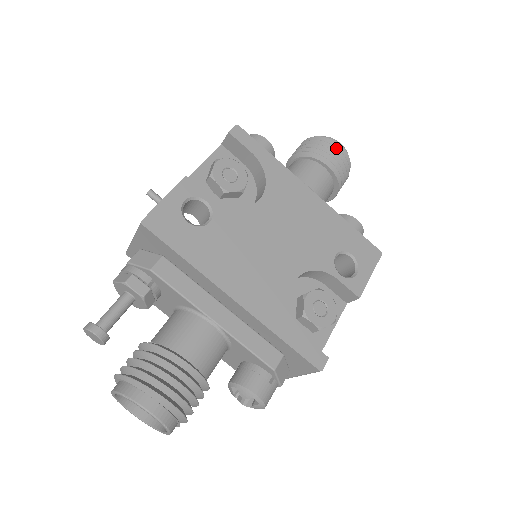
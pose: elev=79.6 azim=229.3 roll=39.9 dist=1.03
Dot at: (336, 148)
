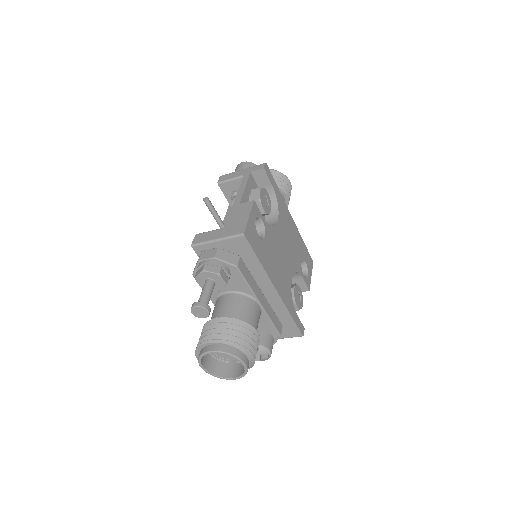
Dot at: (289, 183)
